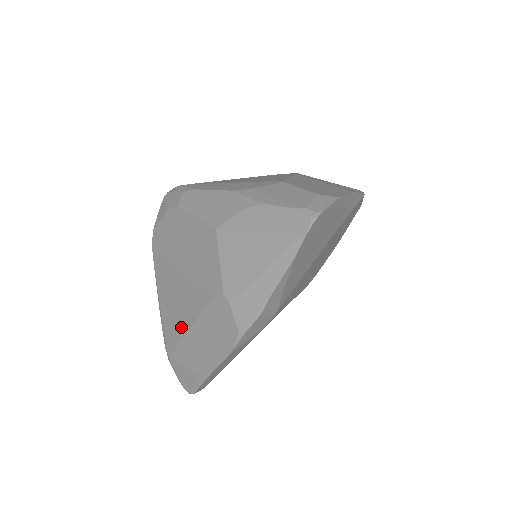
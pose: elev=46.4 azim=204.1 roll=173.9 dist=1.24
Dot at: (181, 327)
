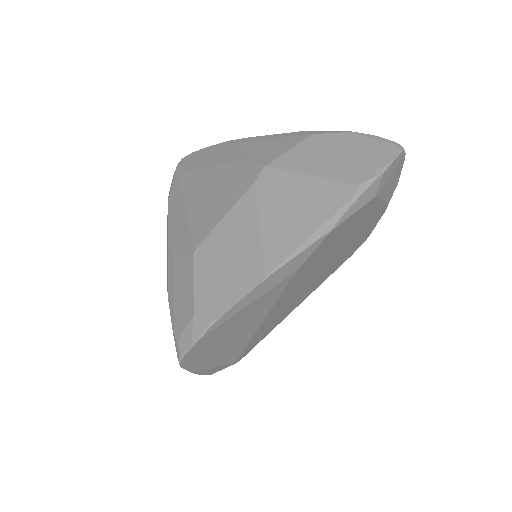
Dot at: occluded
